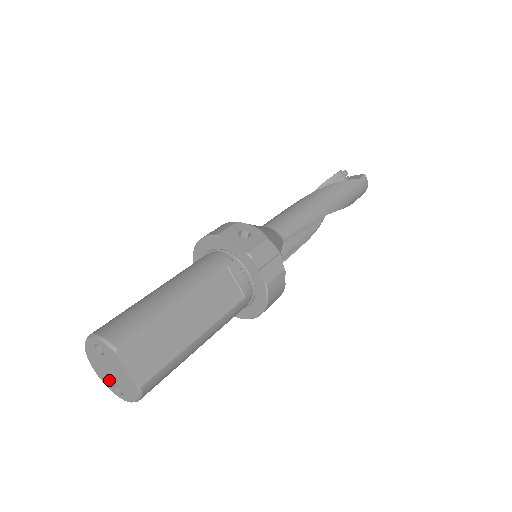
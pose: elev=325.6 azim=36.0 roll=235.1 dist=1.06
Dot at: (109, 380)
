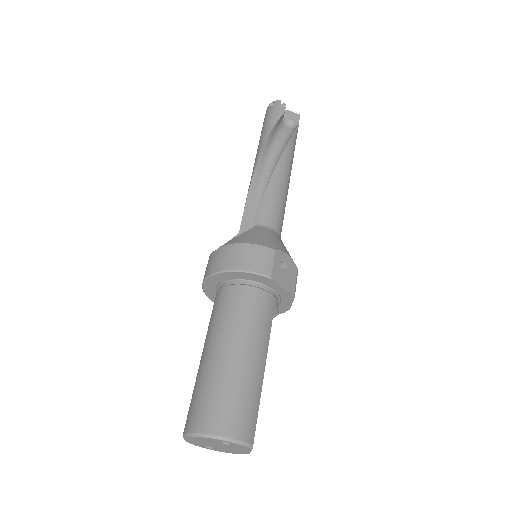
Dot at: (203, 445)
